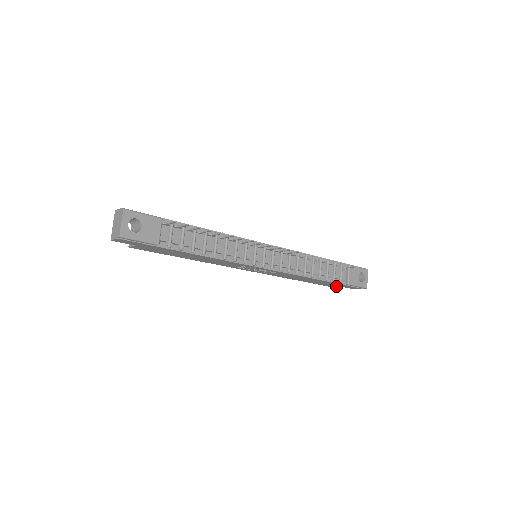
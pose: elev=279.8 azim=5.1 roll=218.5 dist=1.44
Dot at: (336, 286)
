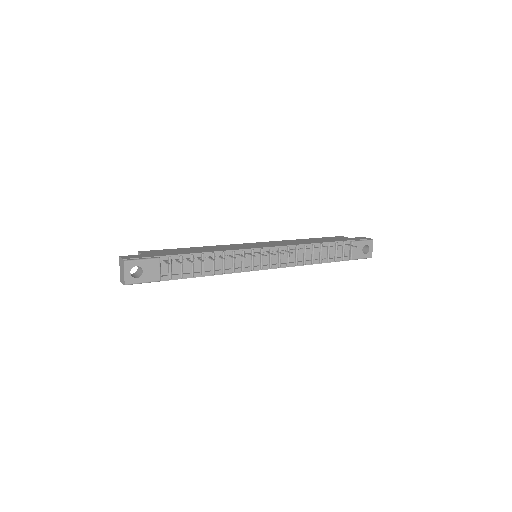
Dot at: occluded
